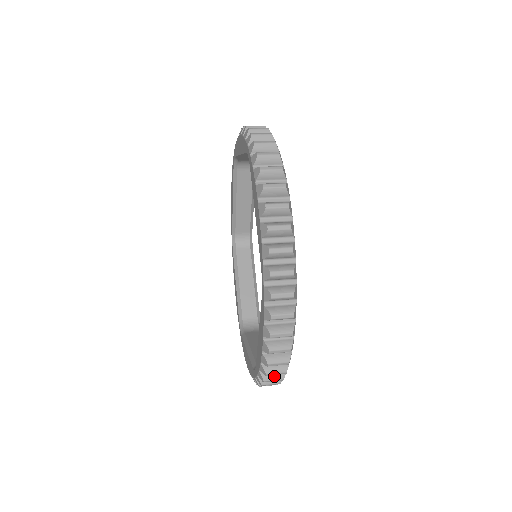
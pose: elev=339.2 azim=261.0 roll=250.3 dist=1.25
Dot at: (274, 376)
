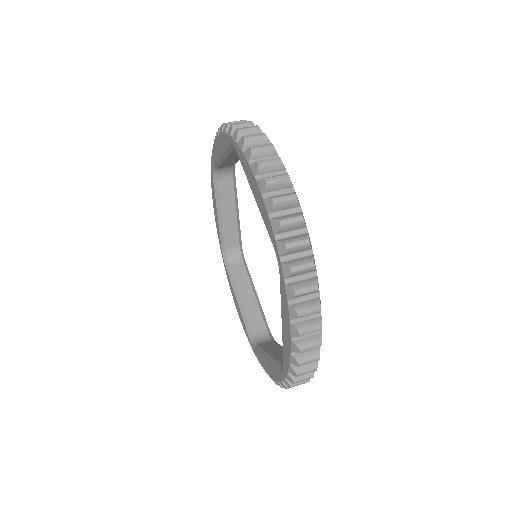
Dot at: (306, 367)
